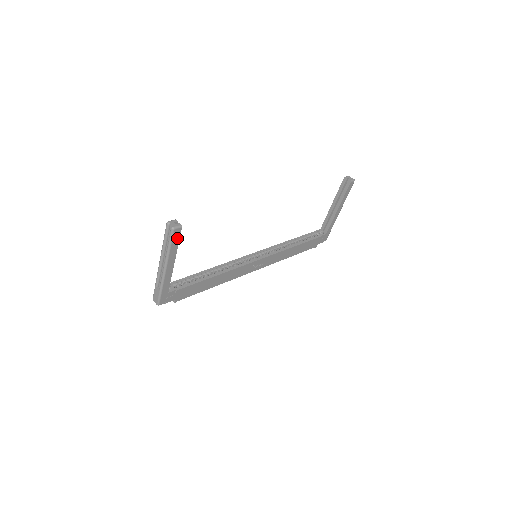
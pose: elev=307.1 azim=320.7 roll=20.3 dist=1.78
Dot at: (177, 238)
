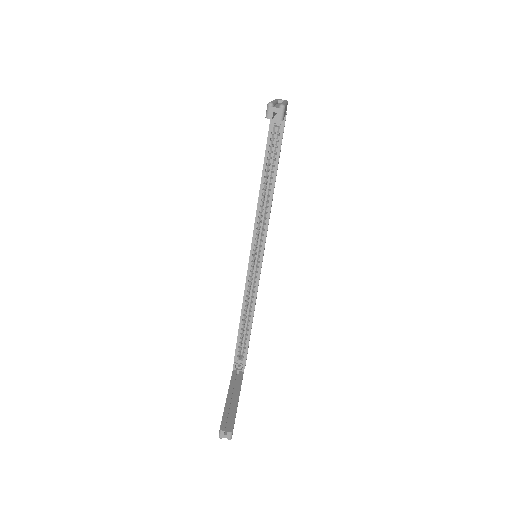
Dot at: occluded
